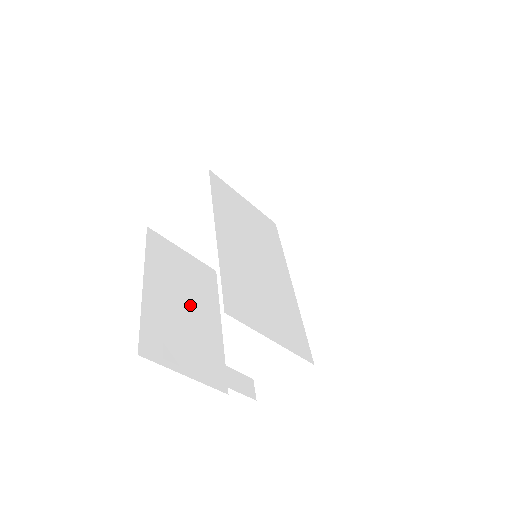
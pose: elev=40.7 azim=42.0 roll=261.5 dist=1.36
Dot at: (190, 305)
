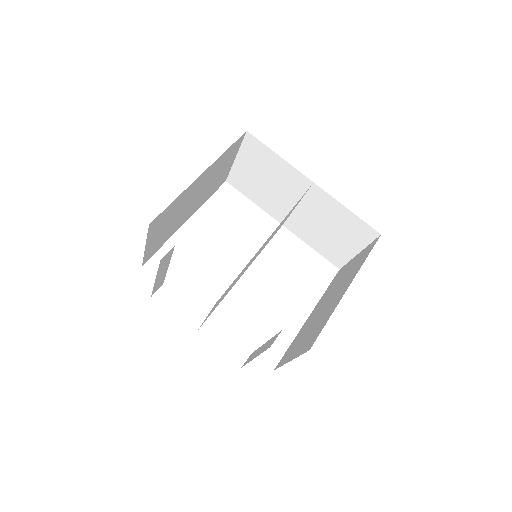
Dot at: (195, 200)
